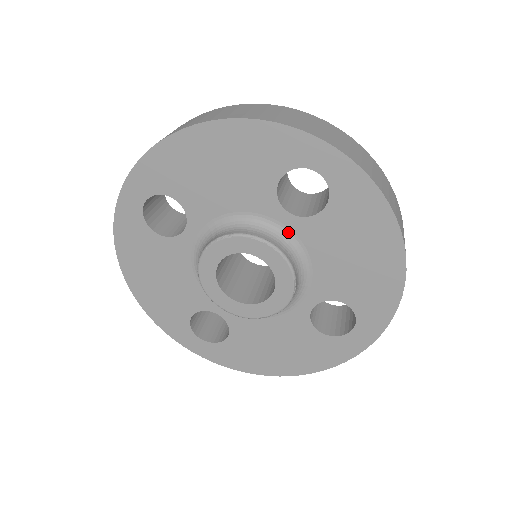
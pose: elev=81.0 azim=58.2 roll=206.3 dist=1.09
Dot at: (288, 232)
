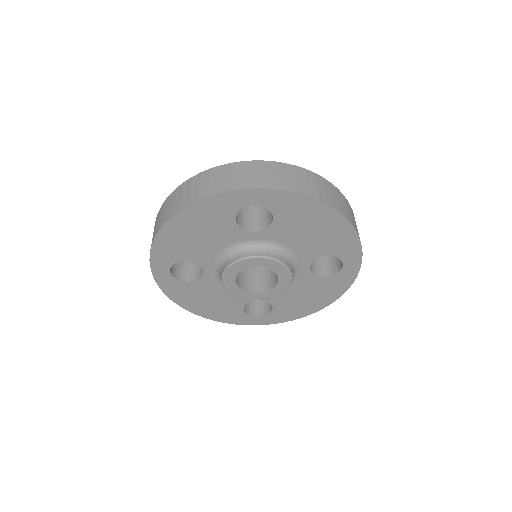
Dot at: (262, 241)
